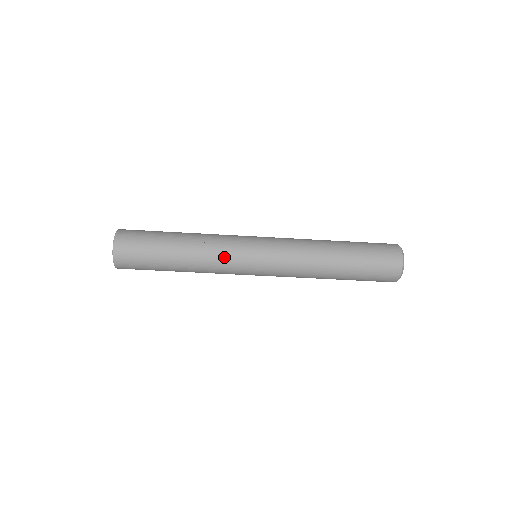
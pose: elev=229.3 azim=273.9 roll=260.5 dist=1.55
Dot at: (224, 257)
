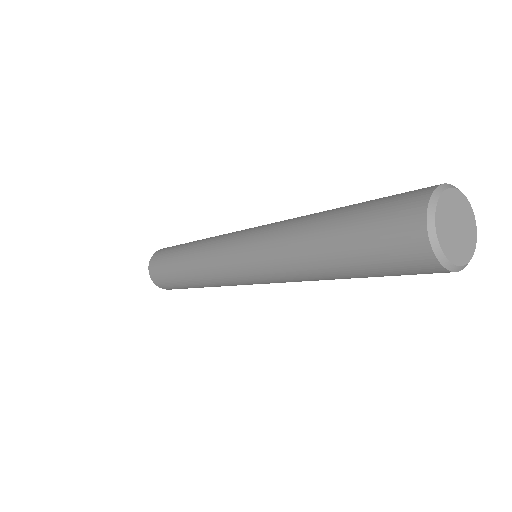
Dot at: (209, 263)
